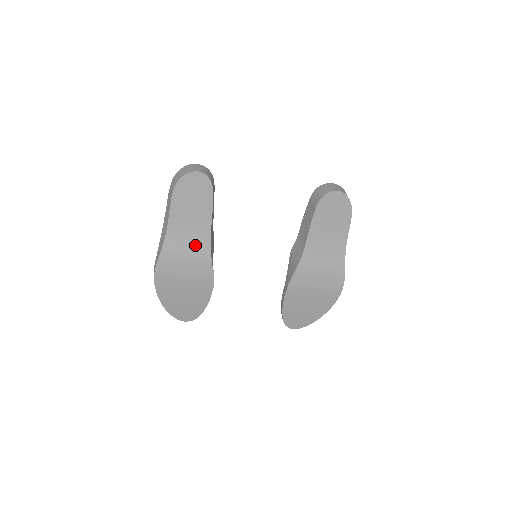
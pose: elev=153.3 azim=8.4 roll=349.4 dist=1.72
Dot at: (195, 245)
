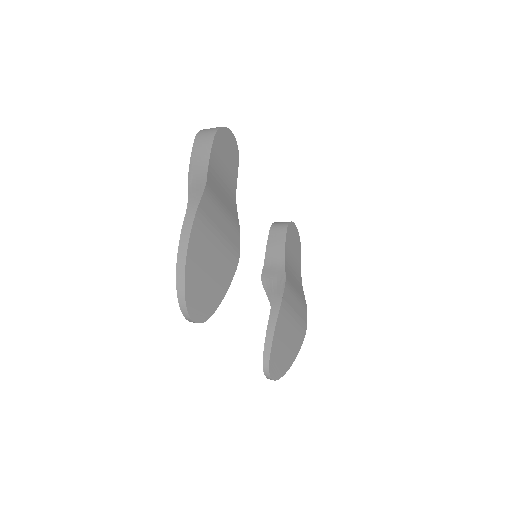
Dot at: (228, 203)
